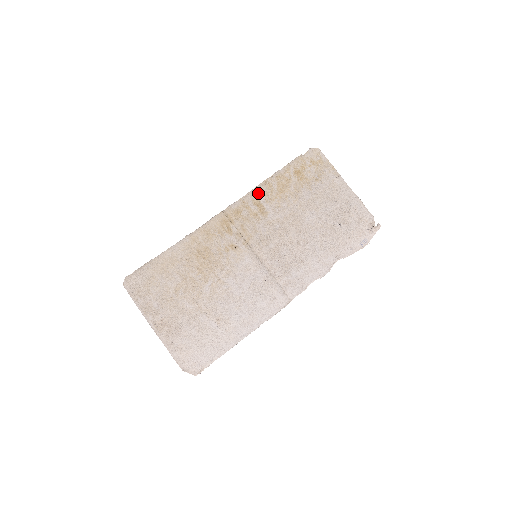
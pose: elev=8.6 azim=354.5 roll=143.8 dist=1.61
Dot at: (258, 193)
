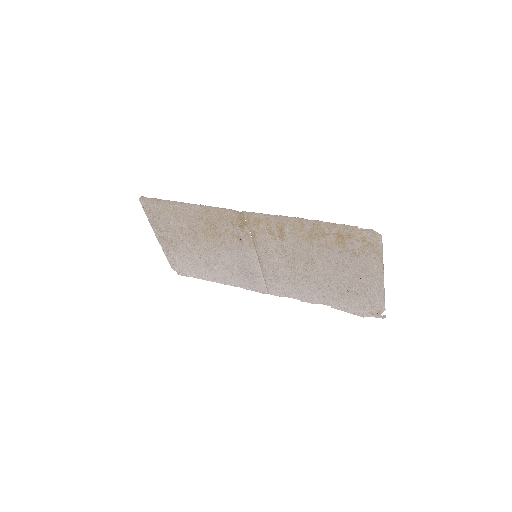
Dot at: (286, 222)
